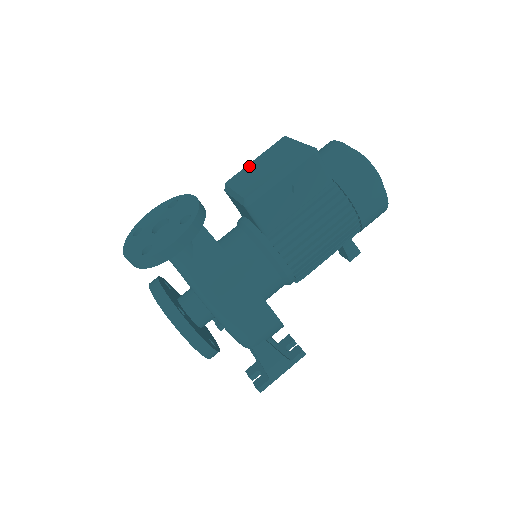
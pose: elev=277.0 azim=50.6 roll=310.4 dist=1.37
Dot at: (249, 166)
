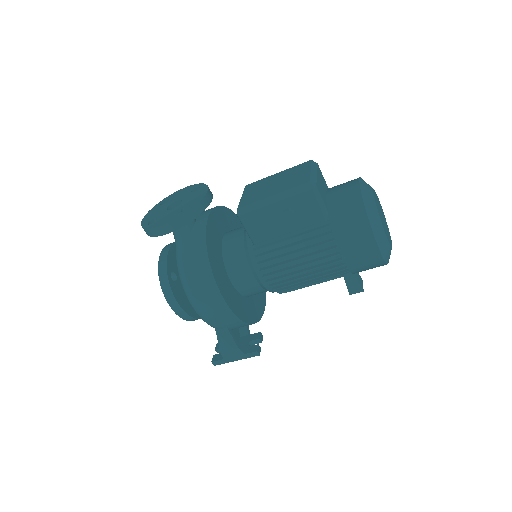
Dot at: (269, 178)
